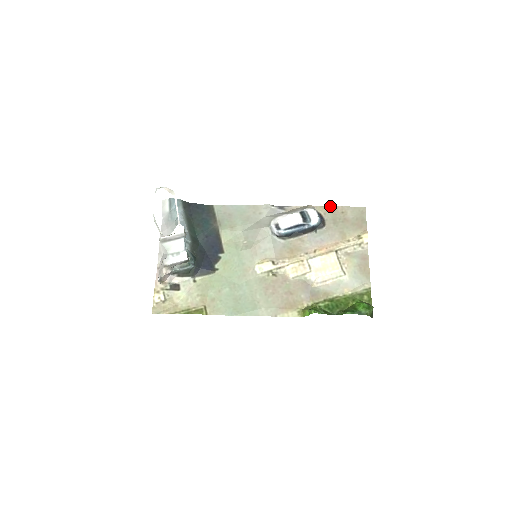
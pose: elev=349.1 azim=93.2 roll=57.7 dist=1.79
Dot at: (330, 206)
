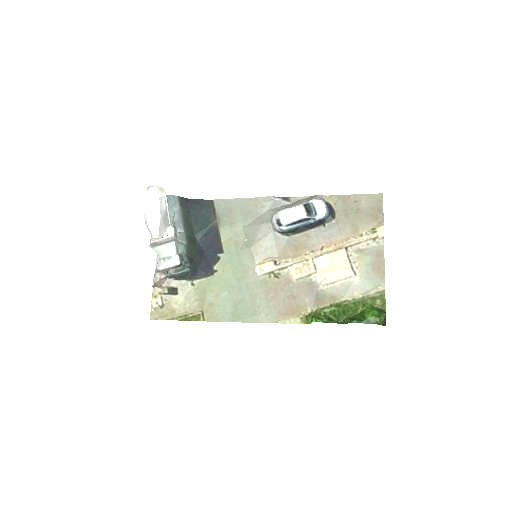
Dot at: (341, 195)
